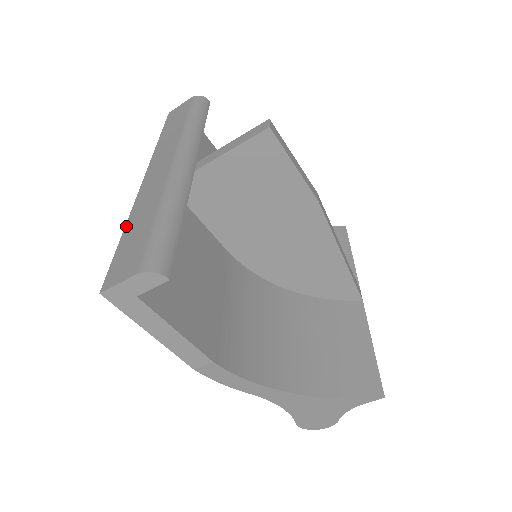
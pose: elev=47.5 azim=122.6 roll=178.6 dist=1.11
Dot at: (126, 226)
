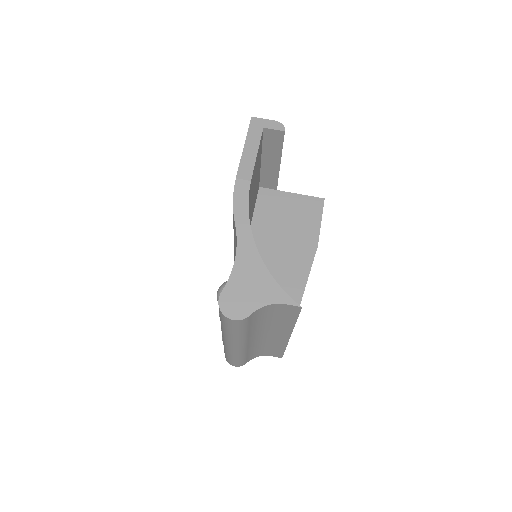
Dot at: occluded
